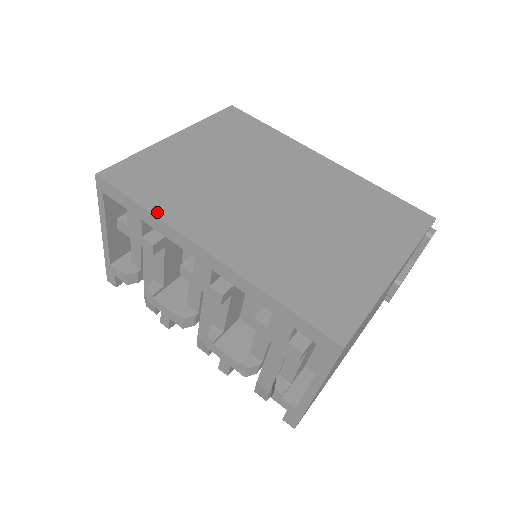
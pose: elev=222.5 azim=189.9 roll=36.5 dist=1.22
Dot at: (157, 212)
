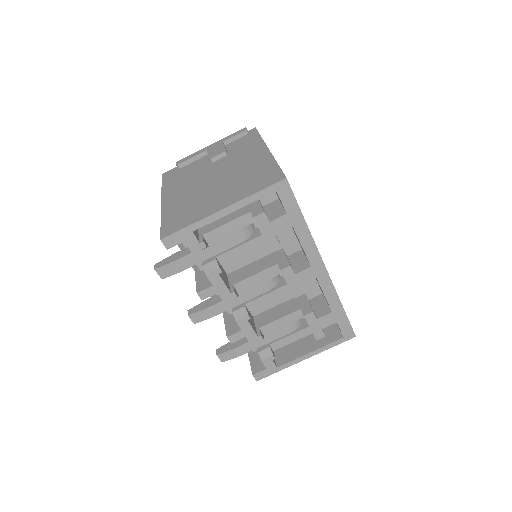
Dot at: occluded
